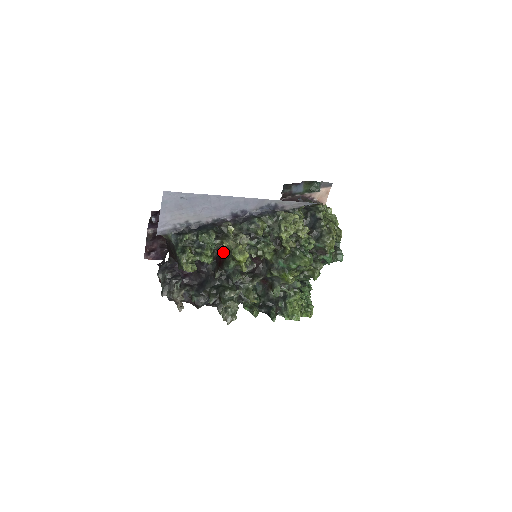
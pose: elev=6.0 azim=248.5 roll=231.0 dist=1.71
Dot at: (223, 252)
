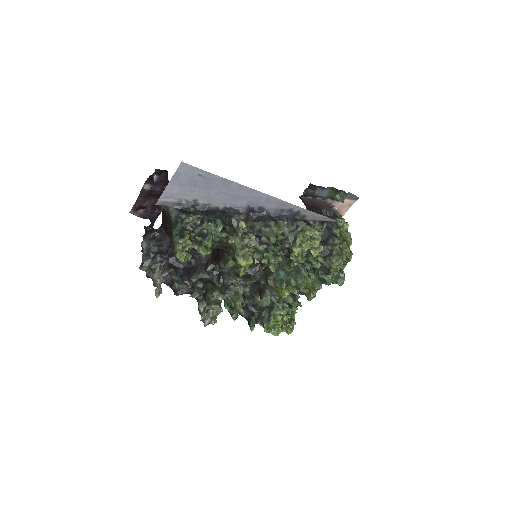
Dot at: (225, 247)
